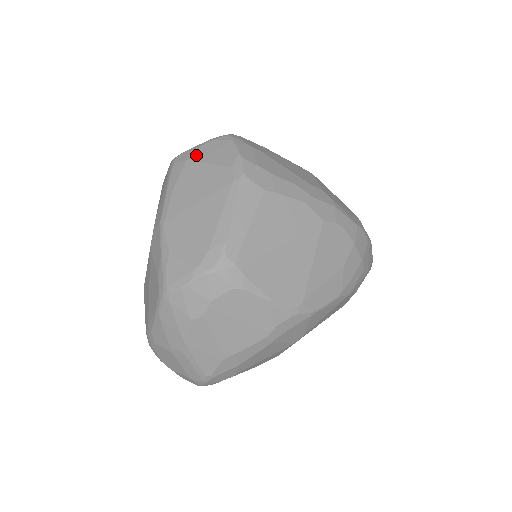
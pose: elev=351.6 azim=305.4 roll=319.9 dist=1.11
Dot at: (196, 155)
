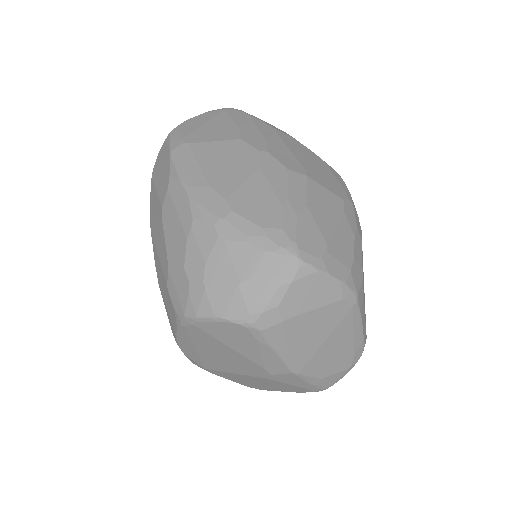
Dot at: (290, 311)
